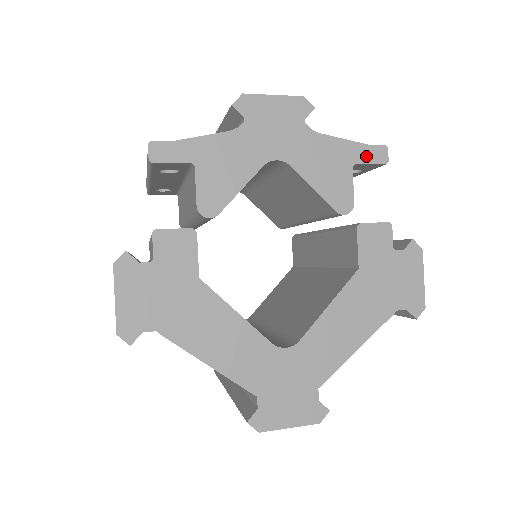
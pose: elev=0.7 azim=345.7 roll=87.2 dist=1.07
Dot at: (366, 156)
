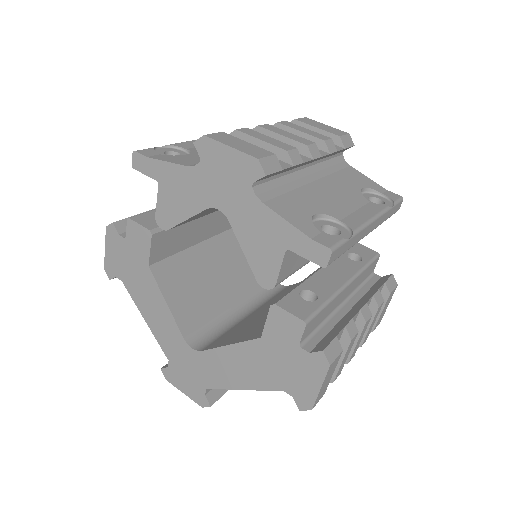
Dot at: (304, 248)
